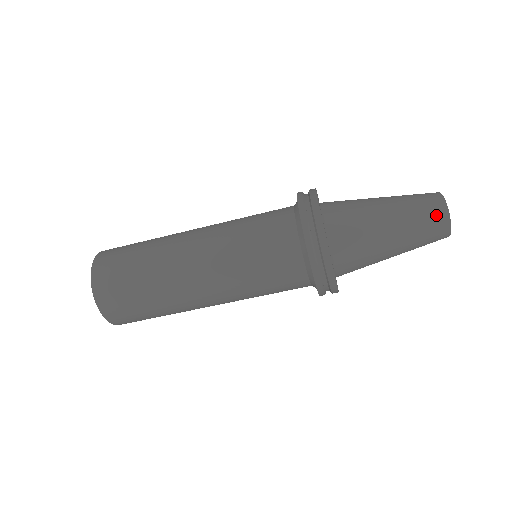
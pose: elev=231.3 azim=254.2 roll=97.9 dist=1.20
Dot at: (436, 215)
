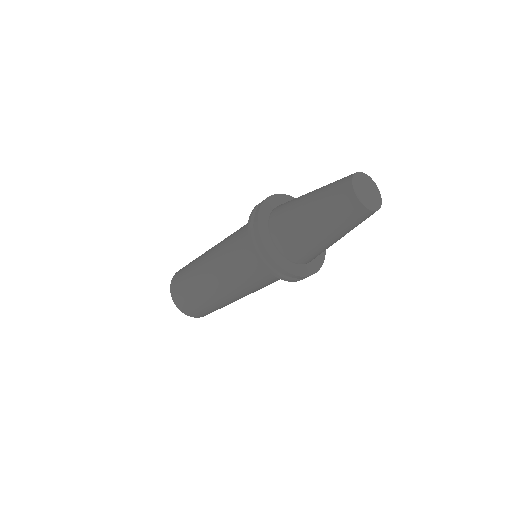
Dot at: (347, 202)
